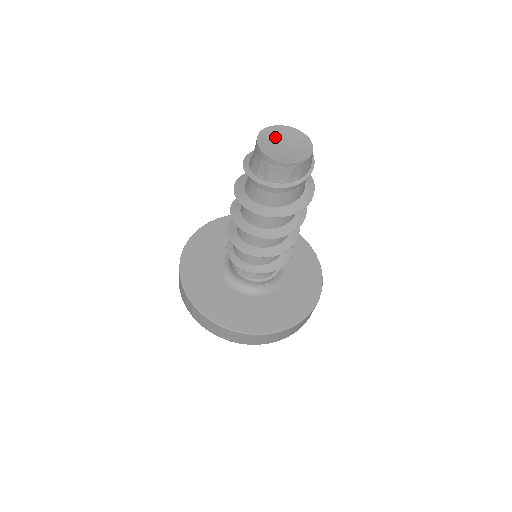
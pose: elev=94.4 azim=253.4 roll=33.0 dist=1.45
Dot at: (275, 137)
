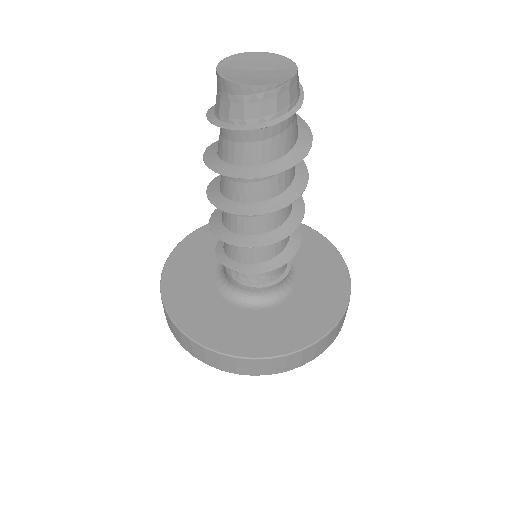
Dot at: (241, 65)
